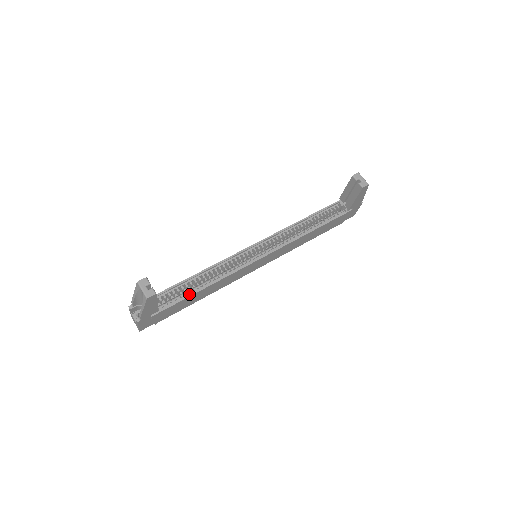
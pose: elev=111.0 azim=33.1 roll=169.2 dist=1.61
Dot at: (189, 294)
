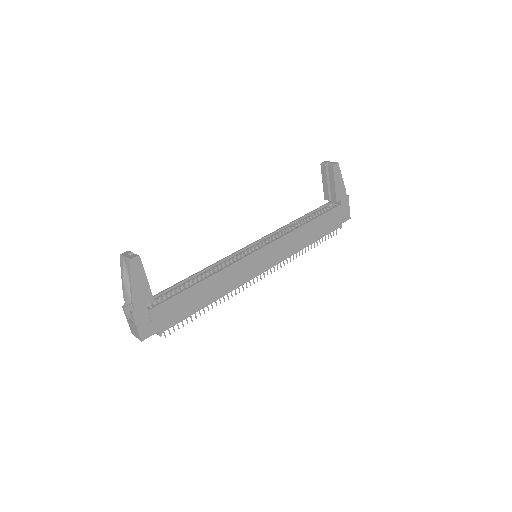
Dot at: (188, 287)
